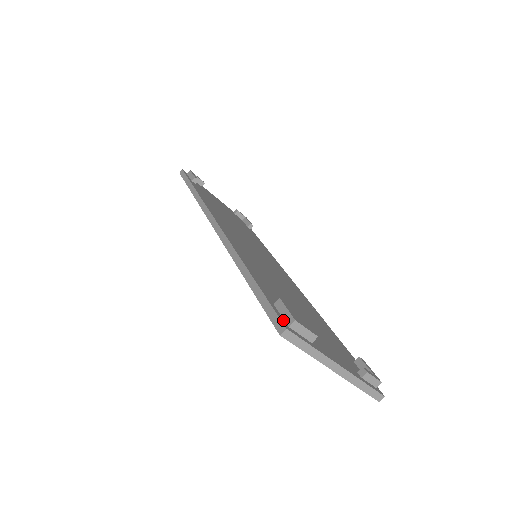
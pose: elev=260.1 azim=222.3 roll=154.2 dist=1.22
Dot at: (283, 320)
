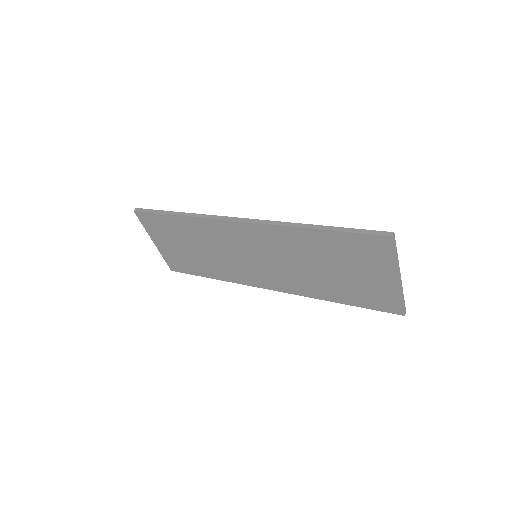
Dot at: (382, 234)
